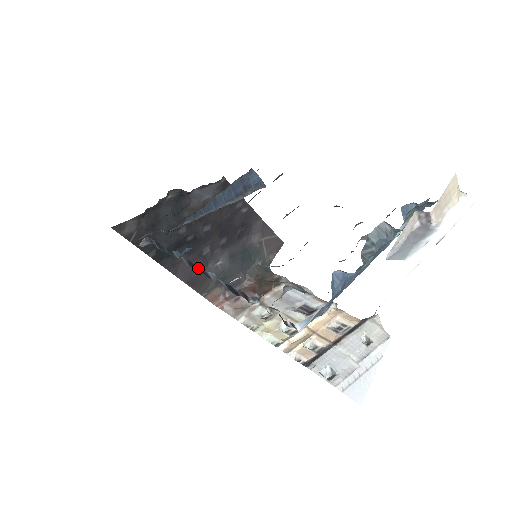
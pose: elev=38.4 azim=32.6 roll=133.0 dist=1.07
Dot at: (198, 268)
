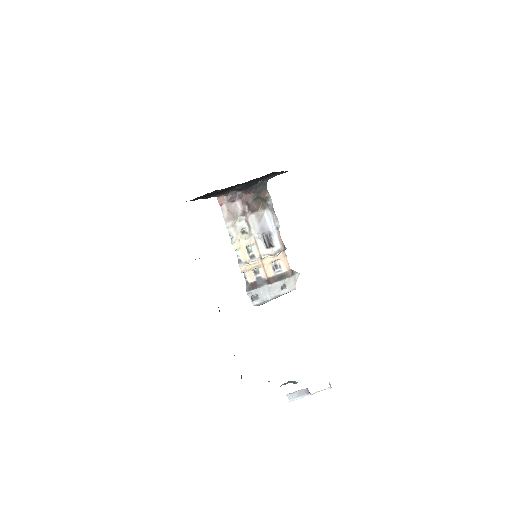
Dot at: occluded
